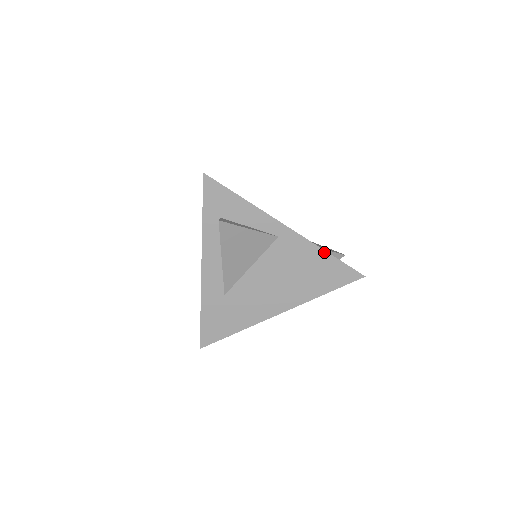
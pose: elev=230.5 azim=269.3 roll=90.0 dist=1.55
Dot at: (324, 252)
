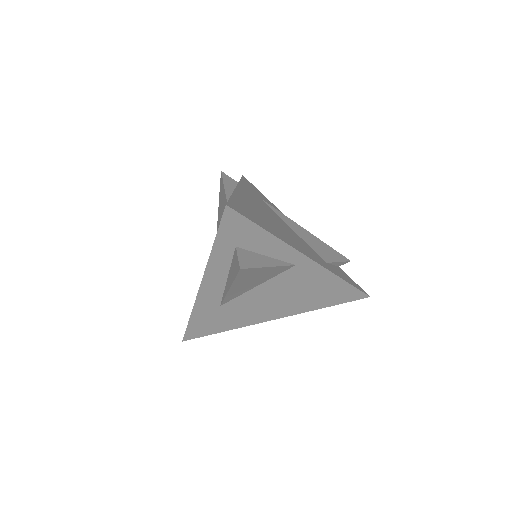
Dot at: (338, 278)
